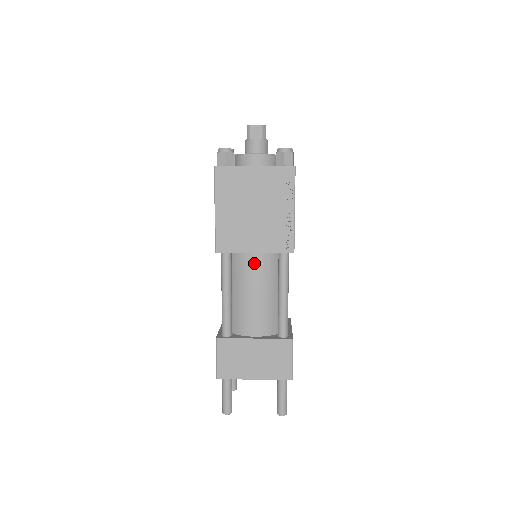
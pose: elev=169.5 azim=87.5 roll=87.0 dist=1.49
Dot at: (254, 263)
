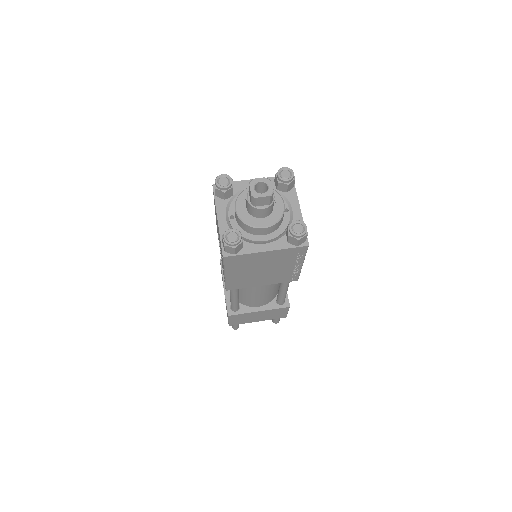
Dot at: occluded
